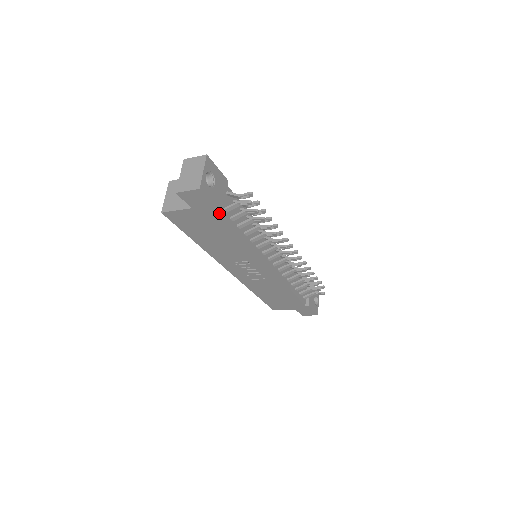
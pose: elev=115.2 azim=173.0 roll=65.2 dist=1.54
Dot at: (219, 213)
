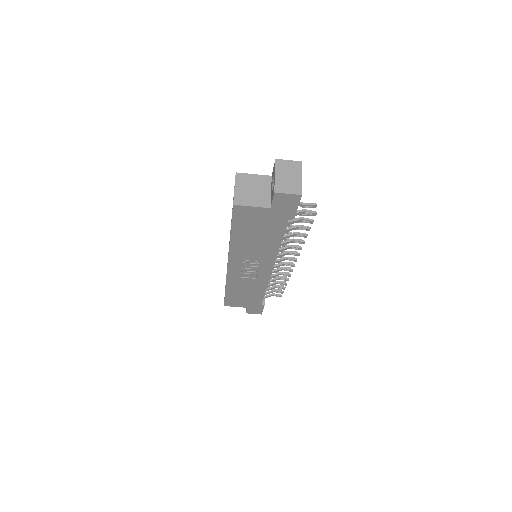
Dot at: (291, 218)
